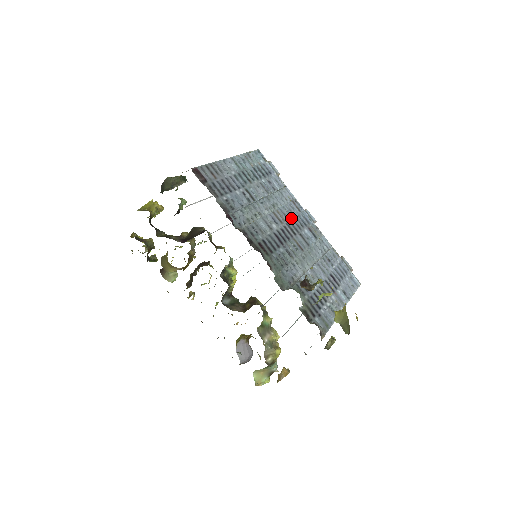
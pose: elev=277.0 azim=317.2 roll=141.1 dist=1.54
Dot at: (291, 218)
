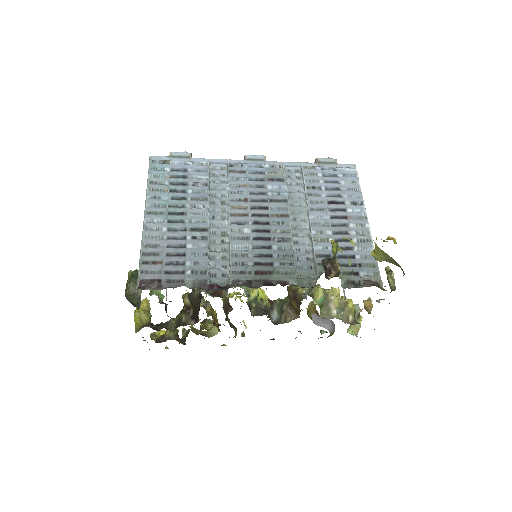
Dot at: (247, 195)
